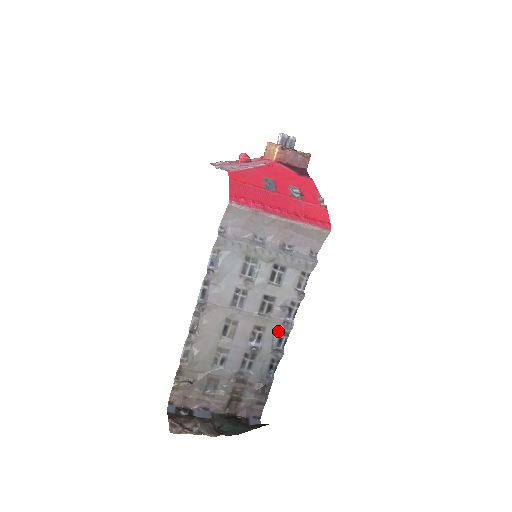
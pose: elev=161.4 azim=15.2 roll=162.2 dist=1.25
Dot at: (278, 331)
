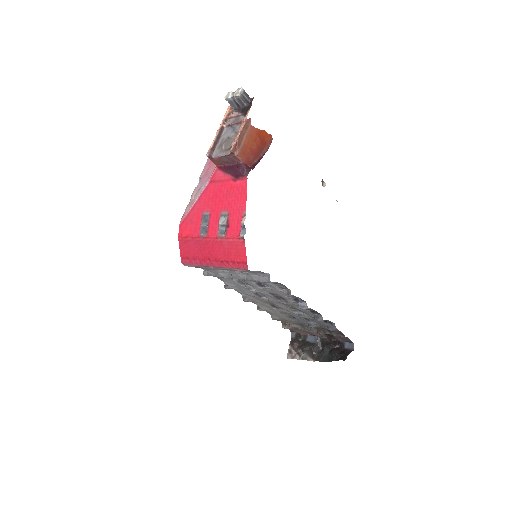
Dot at: occluded
